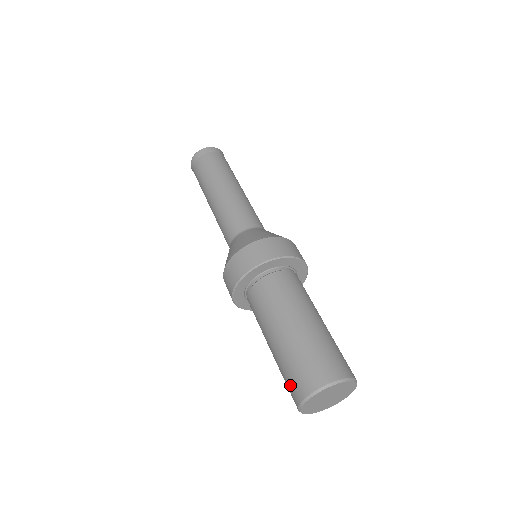
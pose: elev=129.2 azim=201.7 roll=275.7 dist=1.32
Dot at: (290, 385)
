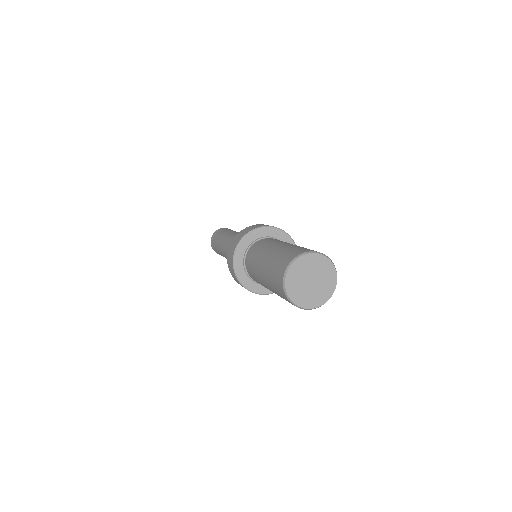
Dot at: (278, 267)
